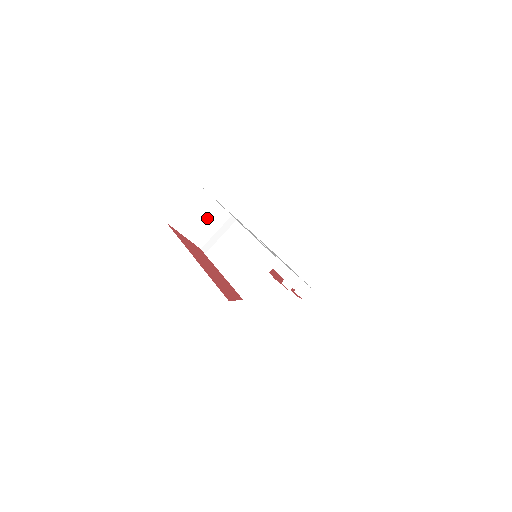
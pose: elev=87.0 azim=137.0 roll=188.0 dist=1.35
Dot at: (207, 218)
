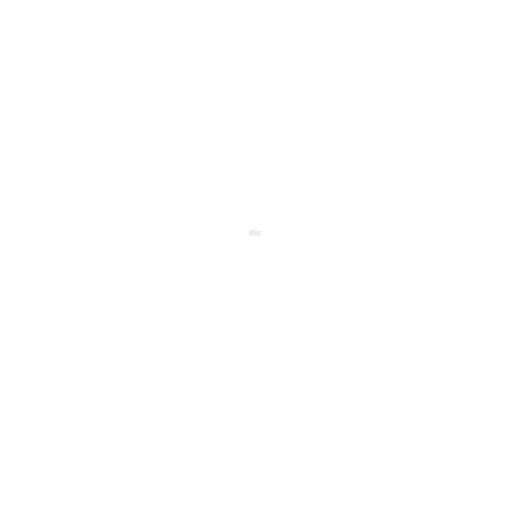
Dot at: occluded
